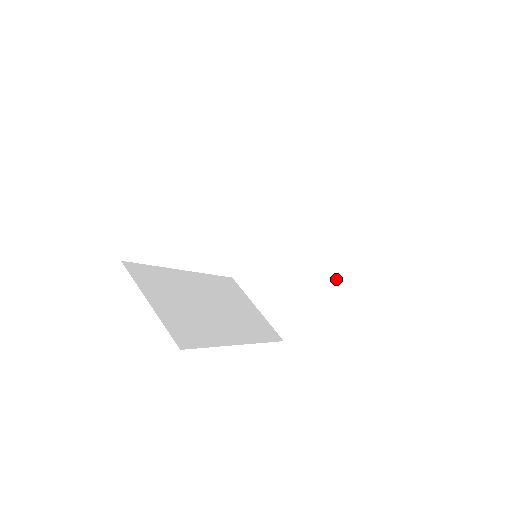
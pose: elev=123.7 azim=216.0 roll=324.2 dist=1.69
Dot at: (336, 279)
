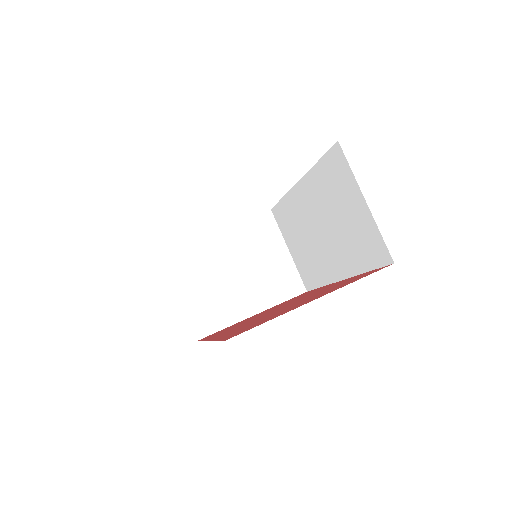
Dot at: (271, 301)
